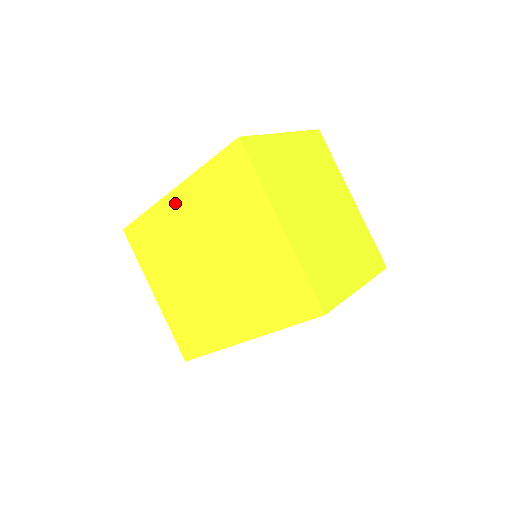
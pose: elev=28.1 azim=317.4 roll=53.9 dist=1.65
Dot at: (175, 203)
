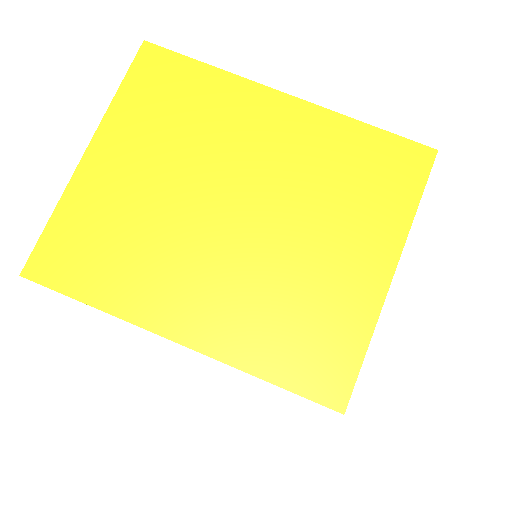
Dot at: occluded
